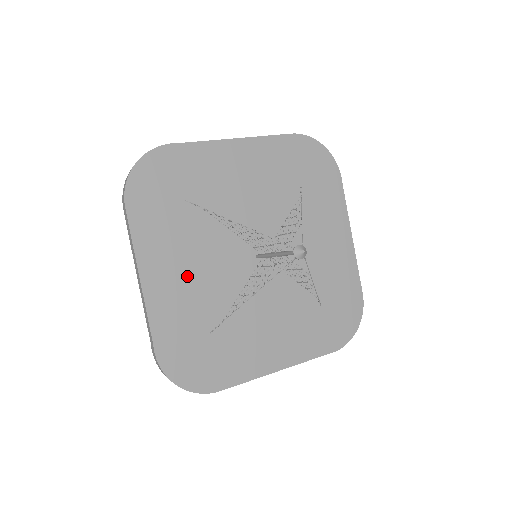
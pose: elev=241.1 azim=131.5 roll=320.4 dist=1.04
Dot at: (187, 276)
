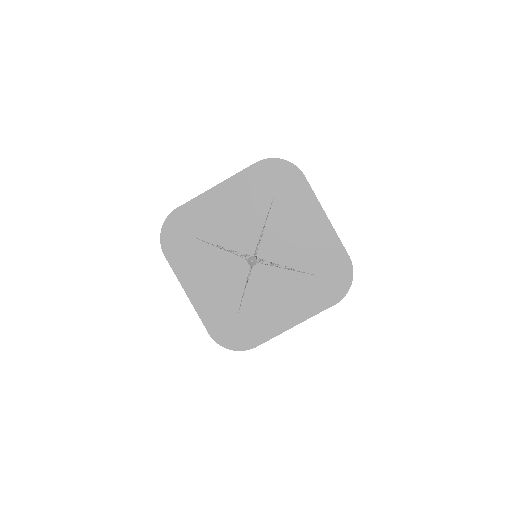
Dot at: (213, 284)
